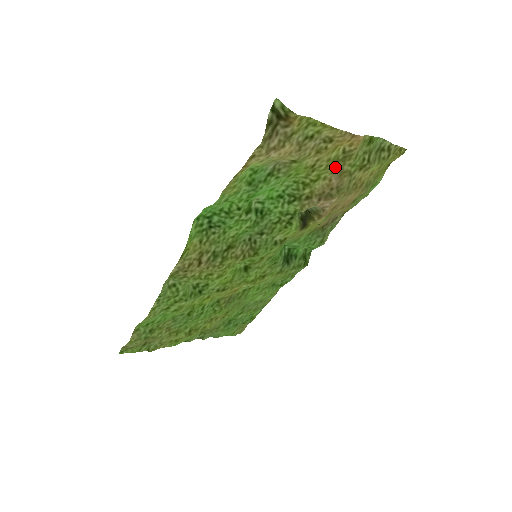
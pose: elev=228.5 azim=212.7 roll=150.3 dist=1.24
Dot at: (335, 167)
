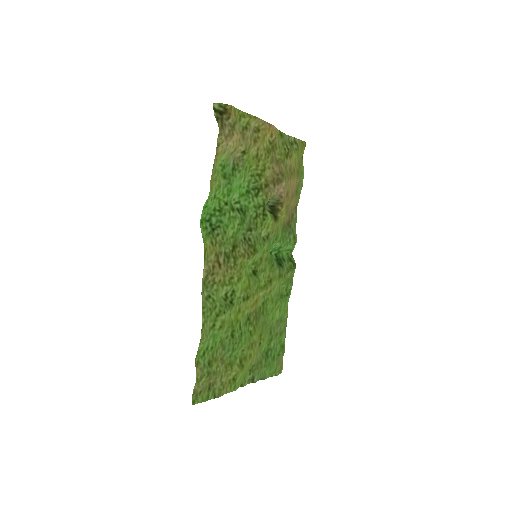
Dot at: (271, 156)
